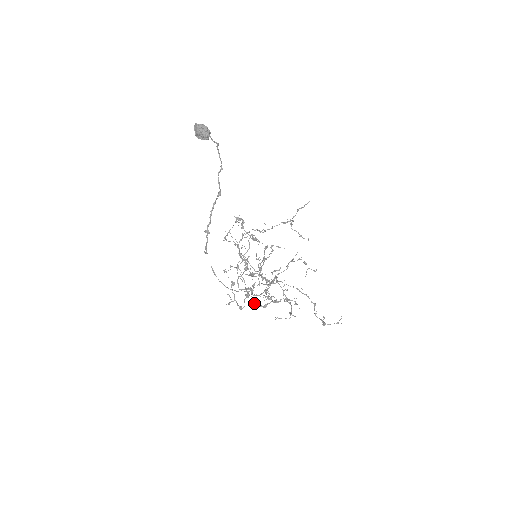
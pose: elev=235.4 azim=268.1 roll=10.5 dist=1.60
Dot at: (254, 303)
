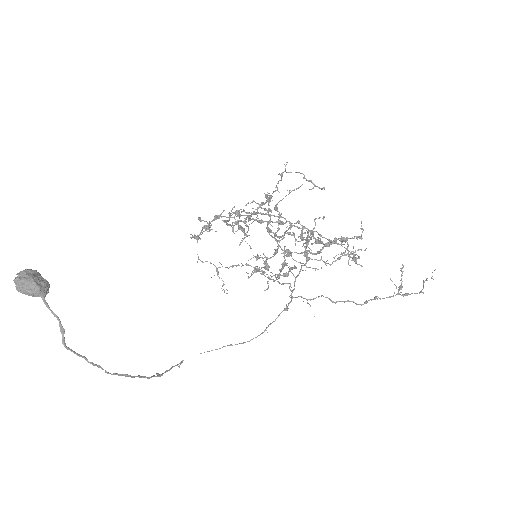
Dot at: (302, 253)
